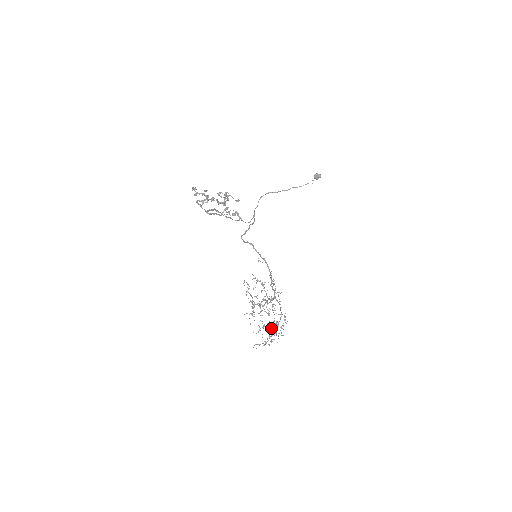
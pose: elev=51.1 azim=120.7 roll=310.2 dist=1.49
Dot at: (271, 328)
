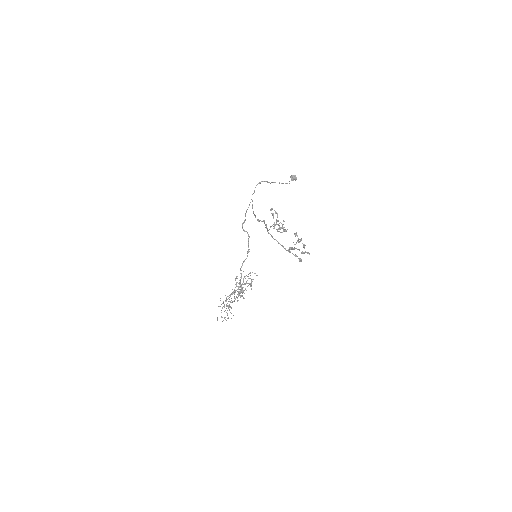
Dot at: (231, 307)
